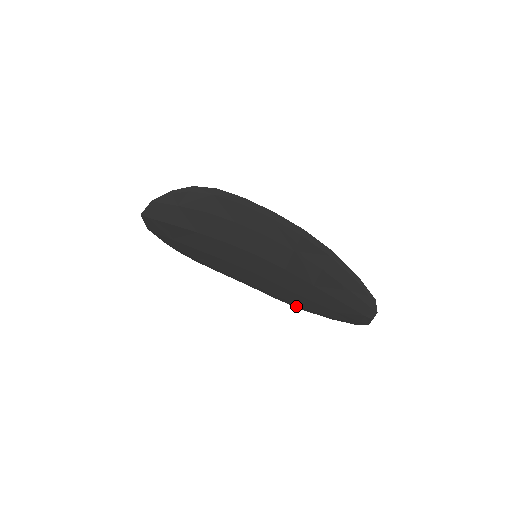
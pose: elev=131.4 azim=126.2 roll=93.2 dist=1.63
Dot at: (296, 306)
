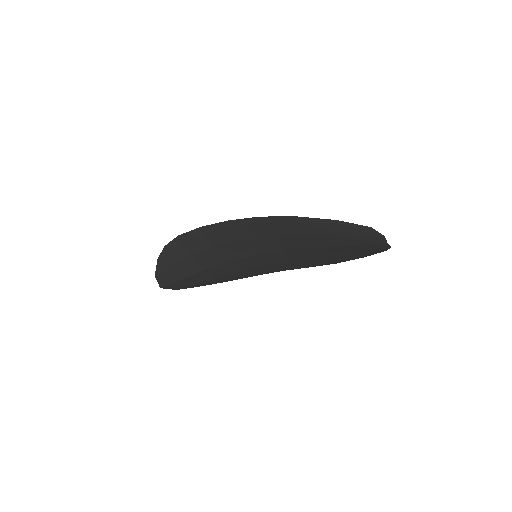
Dot at: (329, 264)
